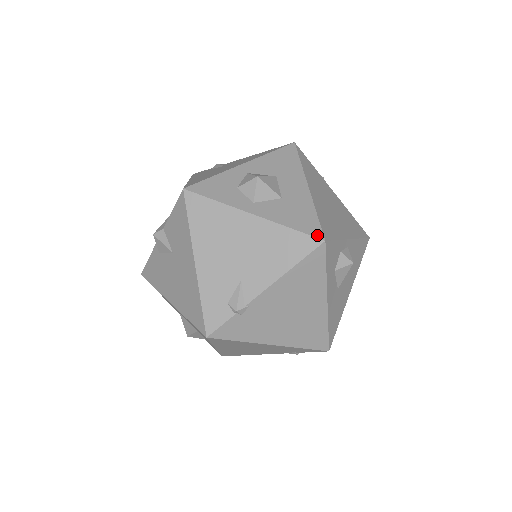
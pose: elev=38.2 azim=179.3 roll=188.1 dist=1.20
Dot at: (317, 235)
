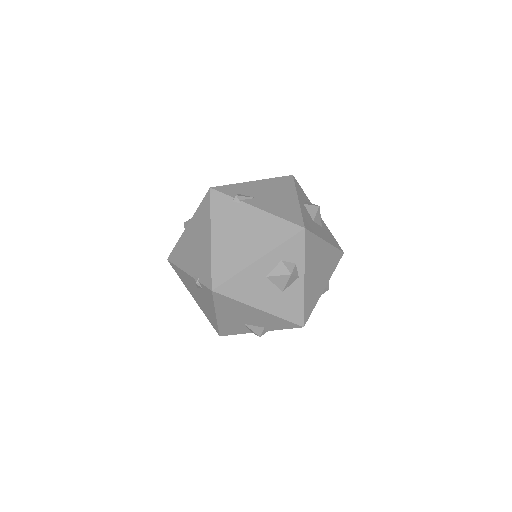
Dot at: (306, 226)
